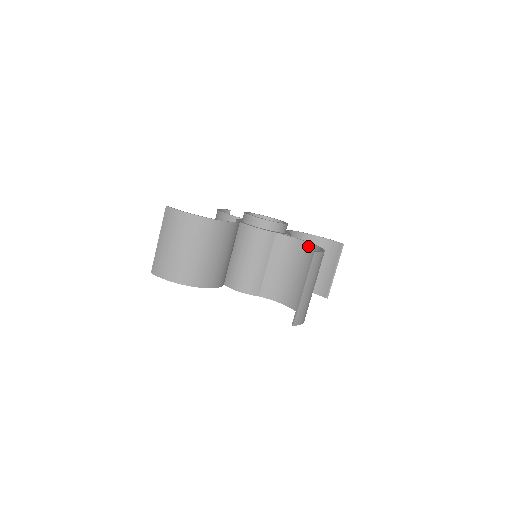
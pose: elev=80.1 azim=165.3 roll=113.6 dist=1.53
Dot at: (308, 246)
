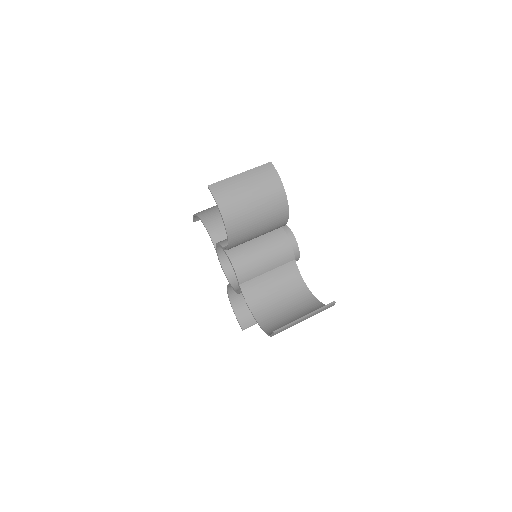
Dot at: (285, 216)
